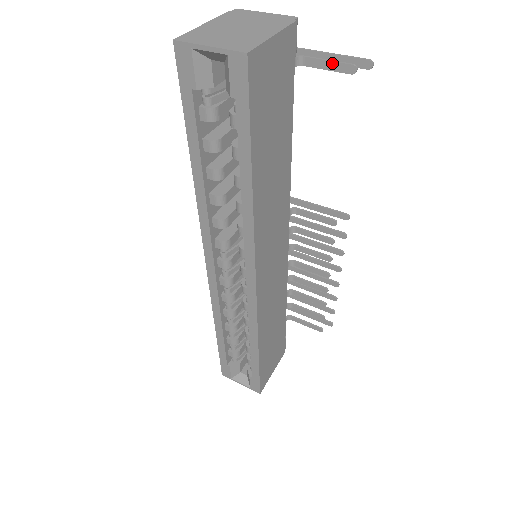
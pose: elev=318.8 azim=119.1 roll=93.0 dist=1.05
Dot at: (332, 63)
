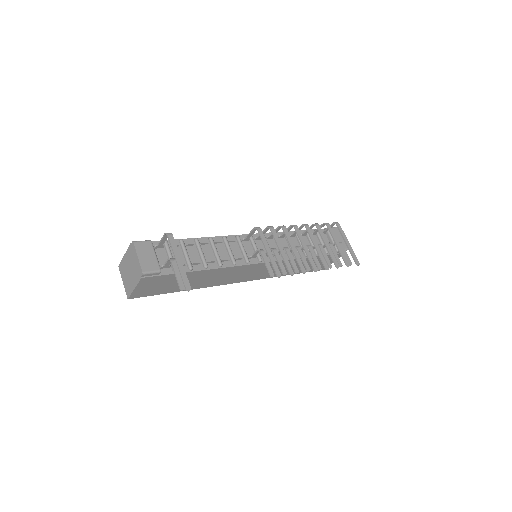
Dot at: (177, 277)
